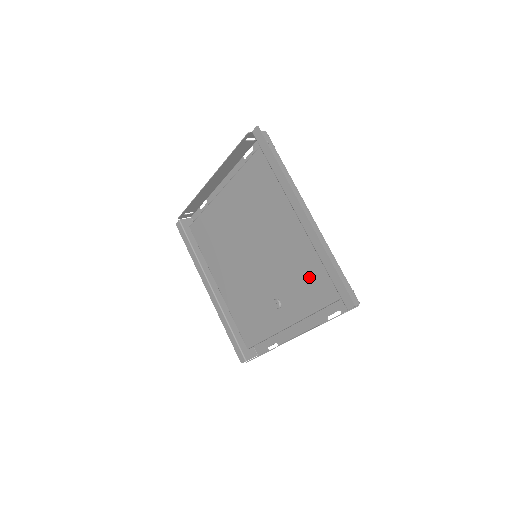
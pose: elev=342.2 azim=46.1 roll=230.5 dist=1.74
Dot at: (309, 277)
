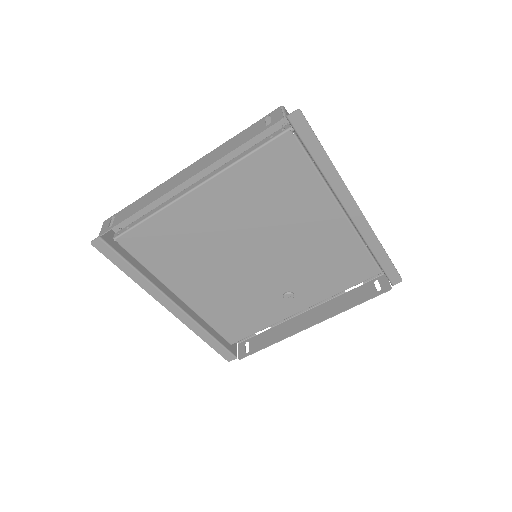
Dot at: (341, 265)
